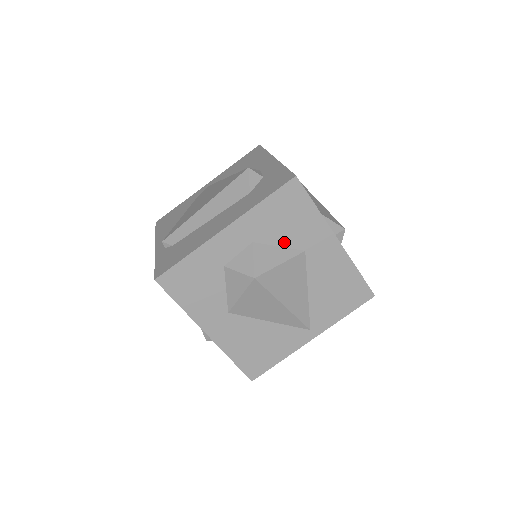
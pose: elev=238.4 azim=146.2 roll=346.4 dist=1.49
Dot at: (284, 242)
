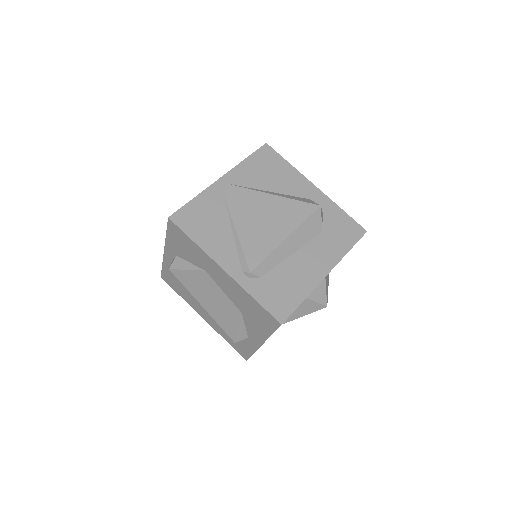
Dot at: occluded
